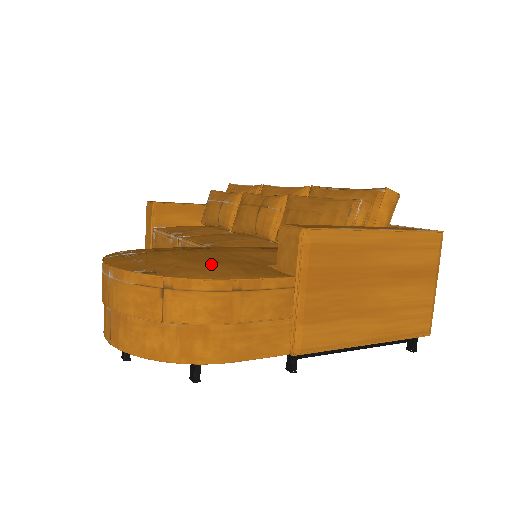
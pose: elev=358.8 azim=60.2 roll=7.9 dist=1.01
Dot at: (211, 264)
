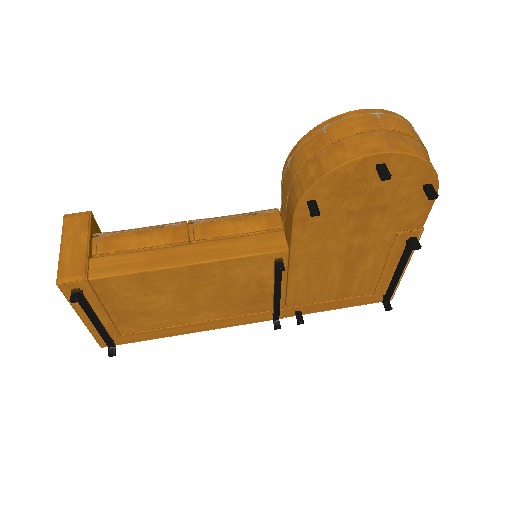
Dot at: occluded
